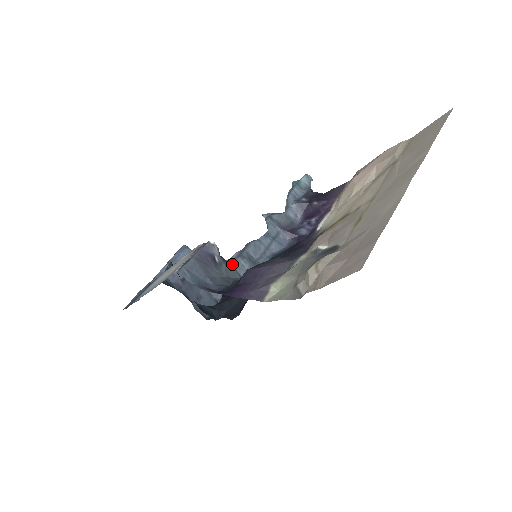
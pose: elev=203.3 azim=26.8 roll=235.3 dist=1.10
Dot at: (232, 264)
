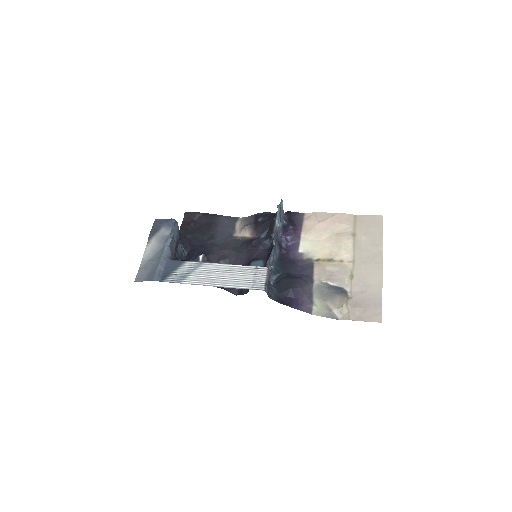
Dot at: occluded
